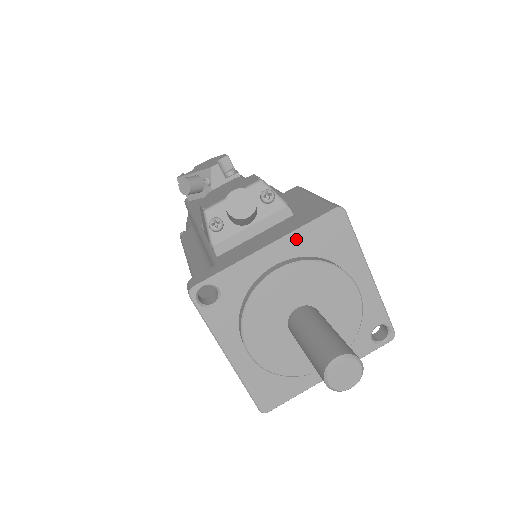
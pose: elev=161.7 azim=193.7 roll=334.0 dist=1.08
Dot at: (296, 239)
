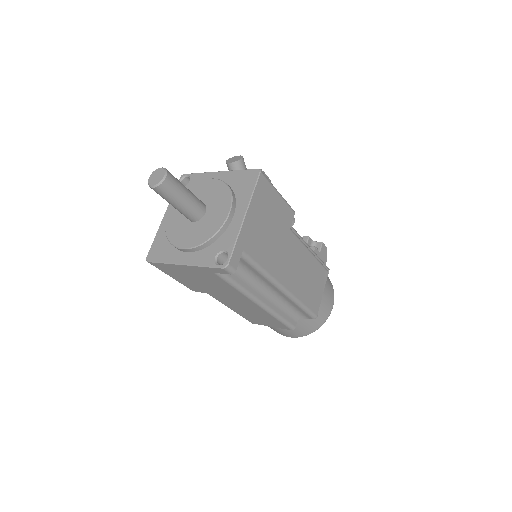
Dot at: (231, 174)
